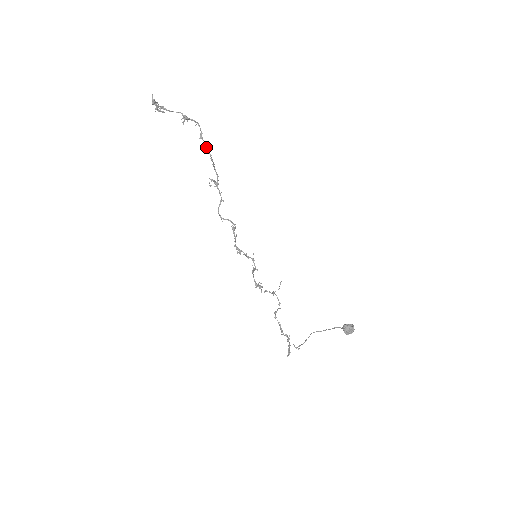
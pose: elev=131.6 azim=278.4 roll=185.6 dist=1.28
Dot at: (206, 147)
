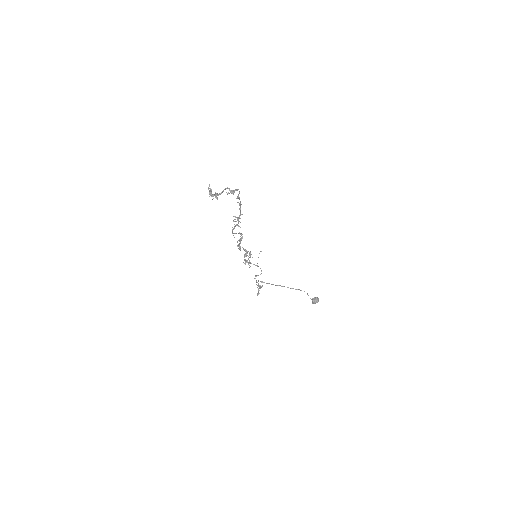
Dot at: (240, 203)
